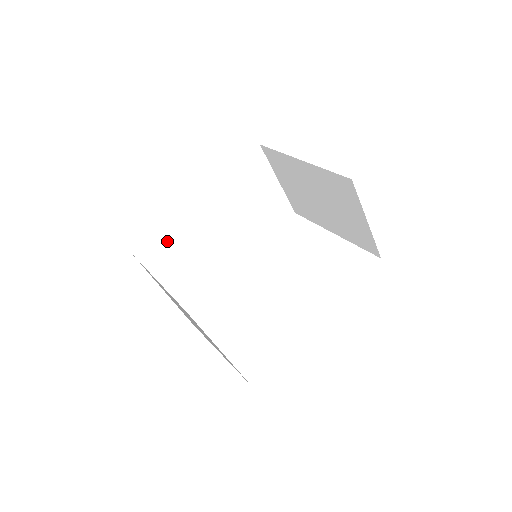
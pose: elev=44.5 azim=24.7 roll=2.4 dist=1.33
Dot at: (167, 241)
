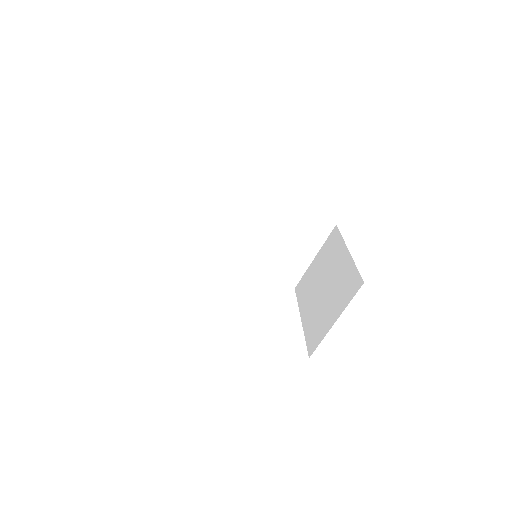
Dot at: (228, 186)
